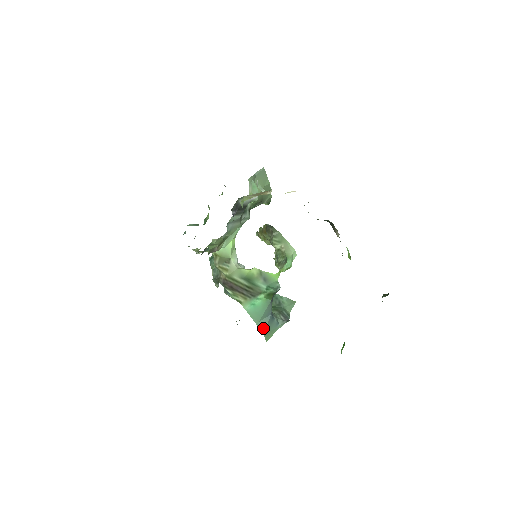
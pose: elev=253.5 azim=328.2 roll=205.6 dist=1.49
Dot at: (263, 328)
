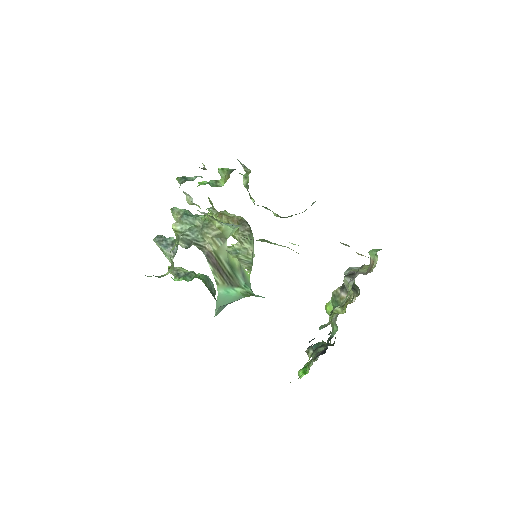
Dot at: (217, 313)
